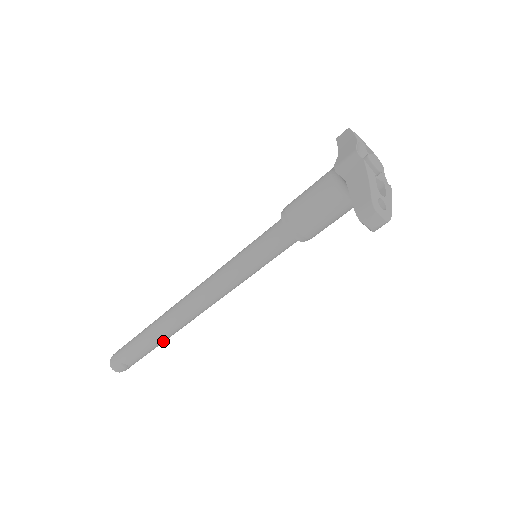
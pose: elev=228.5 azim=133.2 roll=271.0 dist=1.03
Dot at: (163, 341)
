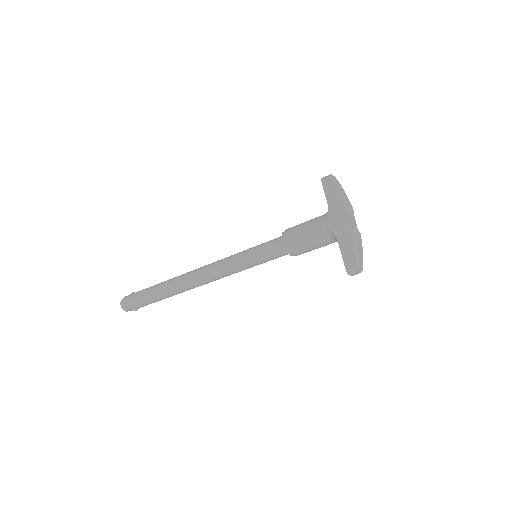
Dot at: occluded
